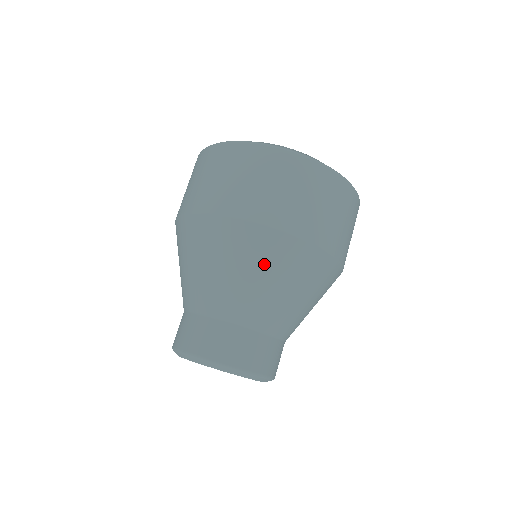
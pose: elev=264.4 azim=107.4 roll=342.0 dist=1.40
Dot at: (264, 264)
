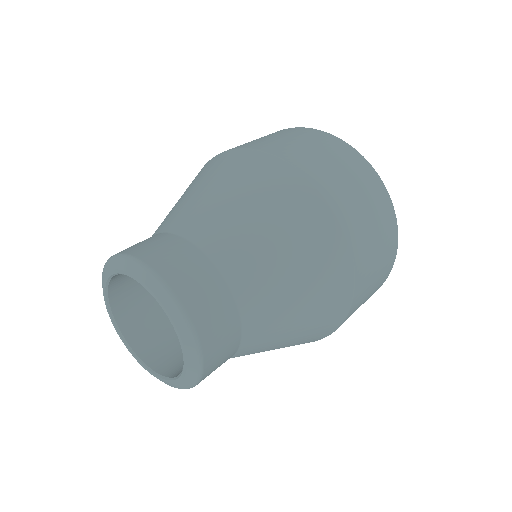
Dot at: (258, 190)
